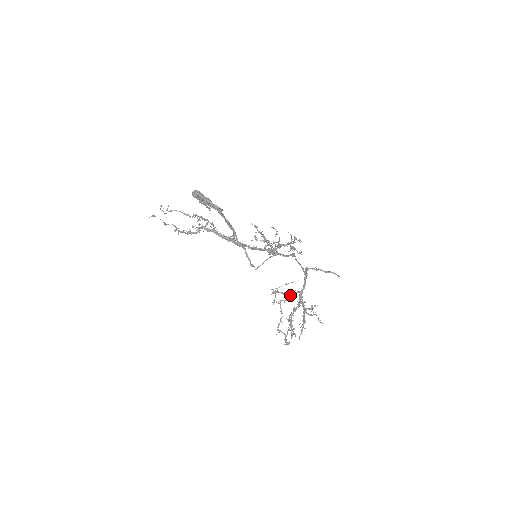
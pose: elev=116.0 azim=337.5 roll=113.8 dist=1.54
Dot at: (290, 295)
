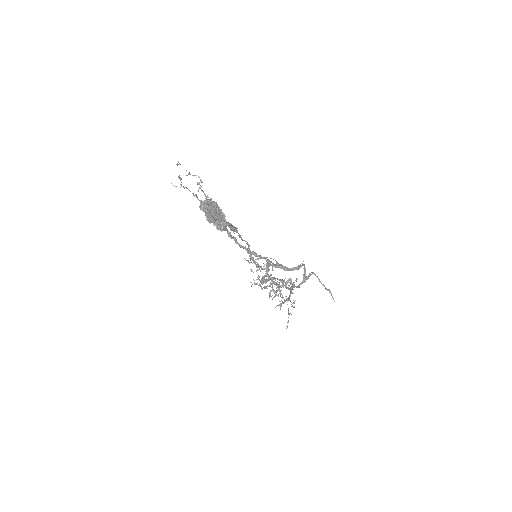
Dot at: (284, 281)
